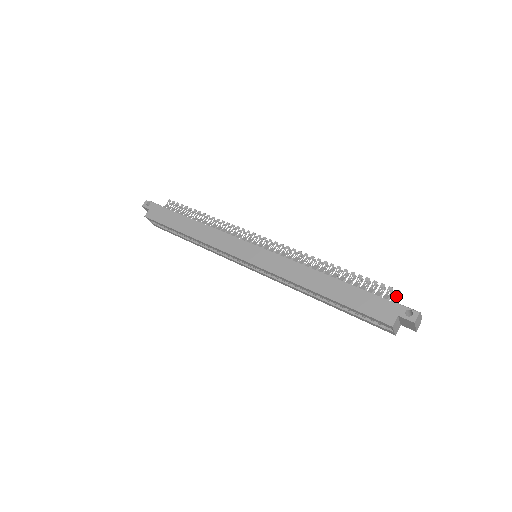
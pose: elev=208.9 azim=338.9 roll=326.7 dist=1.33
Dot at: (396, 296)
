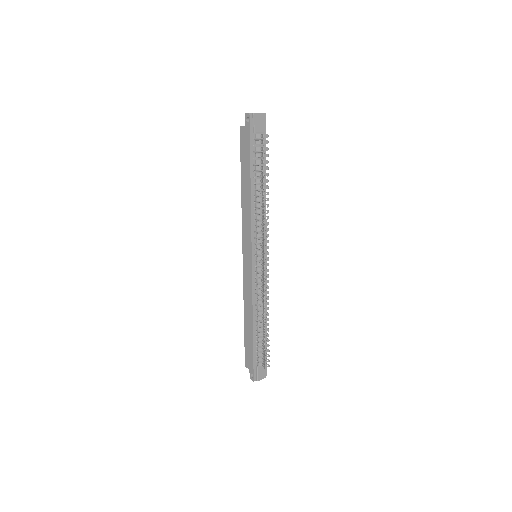
Dot at: occluded
